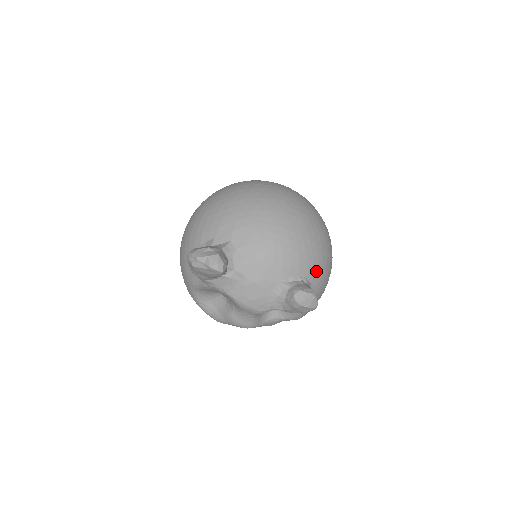
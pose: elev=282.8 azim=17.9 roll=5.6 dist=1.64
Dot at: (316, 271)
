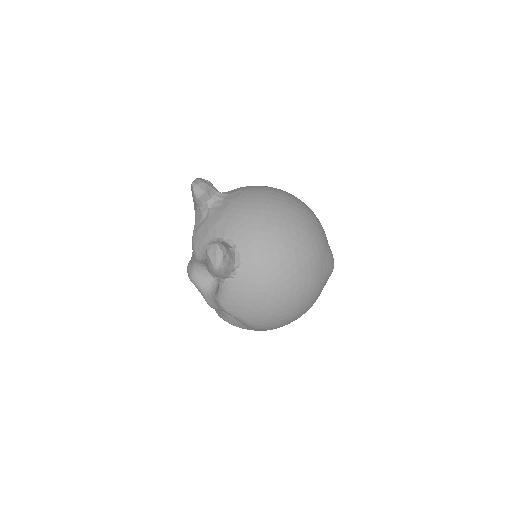
Dot at: (254, 260)
